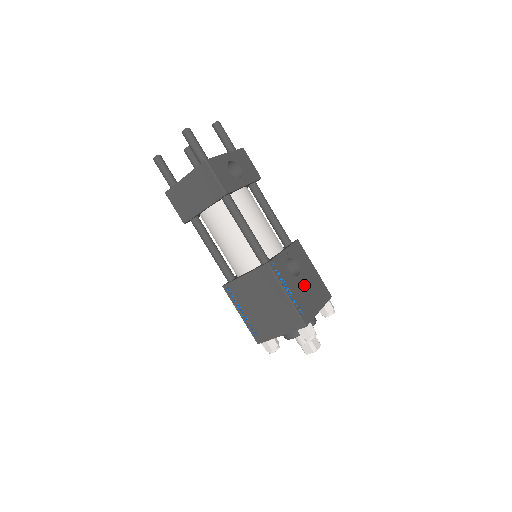
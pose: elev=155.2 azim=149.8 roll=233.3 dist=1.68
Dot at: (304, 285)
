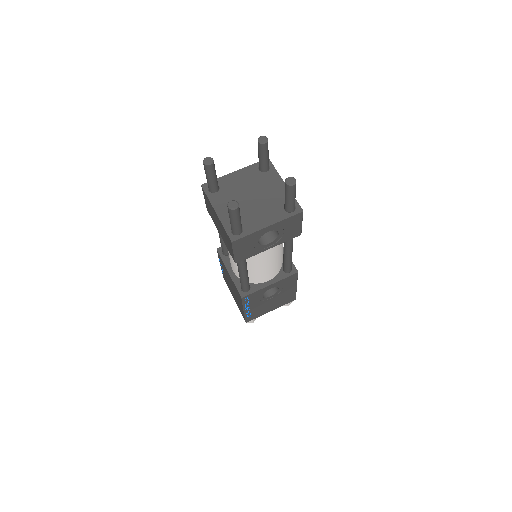
Dot at: (270, 301)
